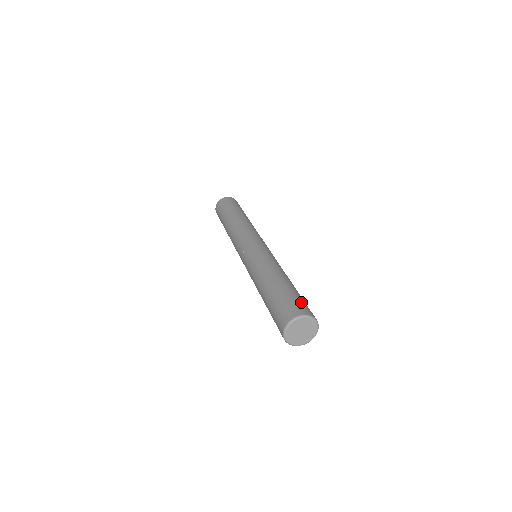
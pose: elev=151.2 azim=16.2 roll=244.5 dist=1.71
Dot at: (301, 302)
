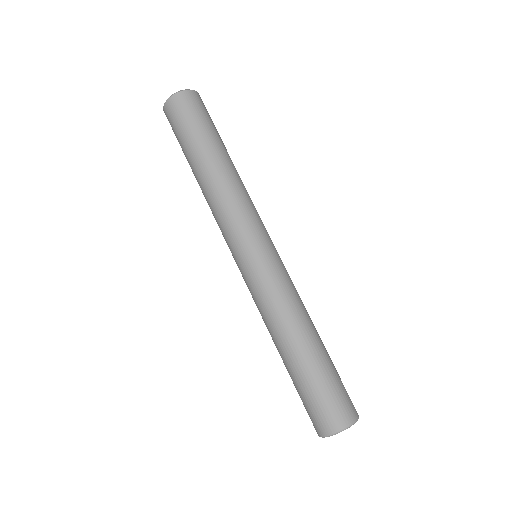
Dot at: (324, 404)
